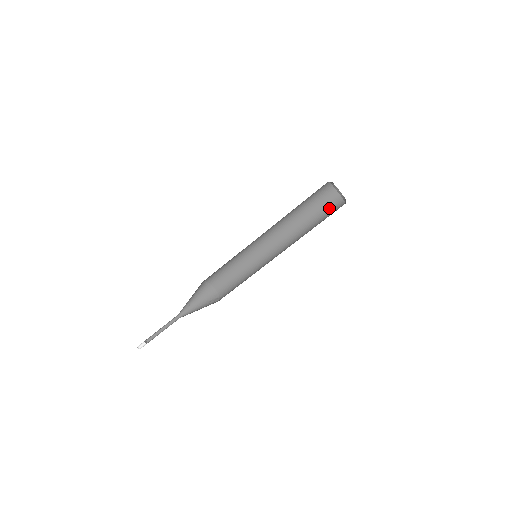
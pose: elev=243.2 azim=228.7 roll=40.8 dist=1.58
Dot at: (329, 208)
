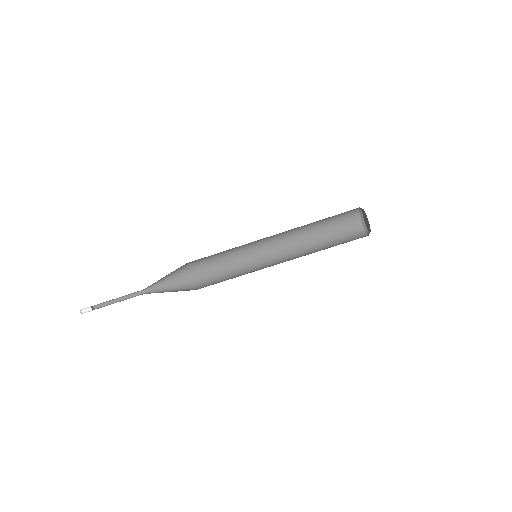
Dot at: (350, 240)
